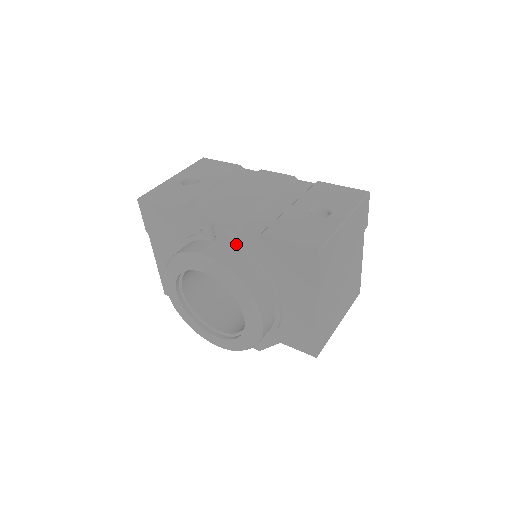
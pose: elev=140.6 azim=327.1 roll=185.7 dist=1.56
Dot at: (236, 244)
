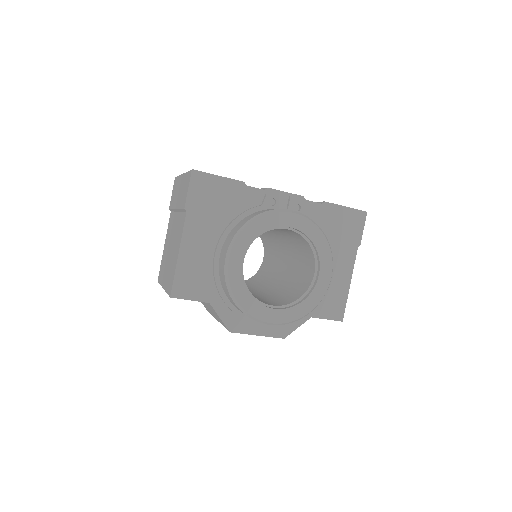
Dot at: (304, 210)
